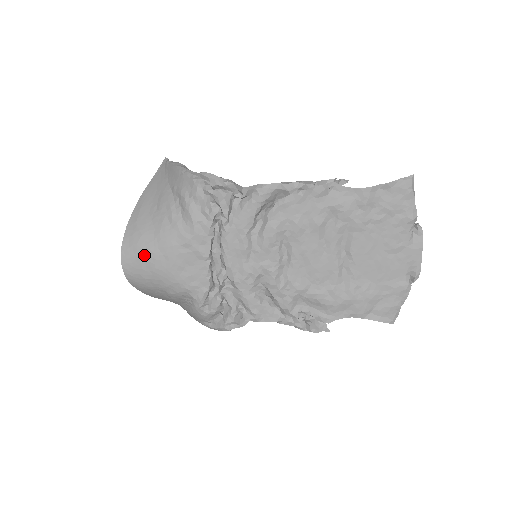
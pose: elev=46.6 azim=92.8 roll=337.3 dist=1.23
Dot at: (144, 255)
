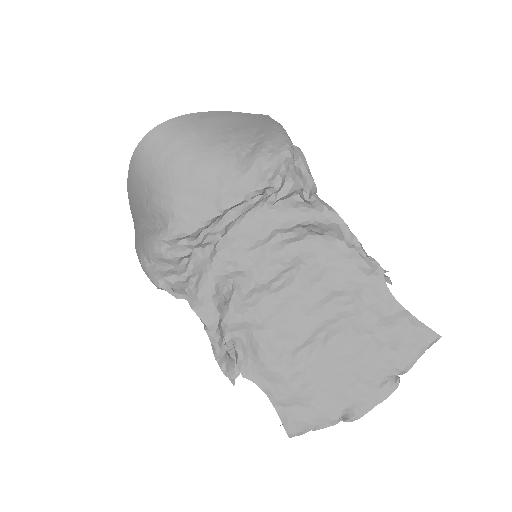
Dot at: (177, 147)
